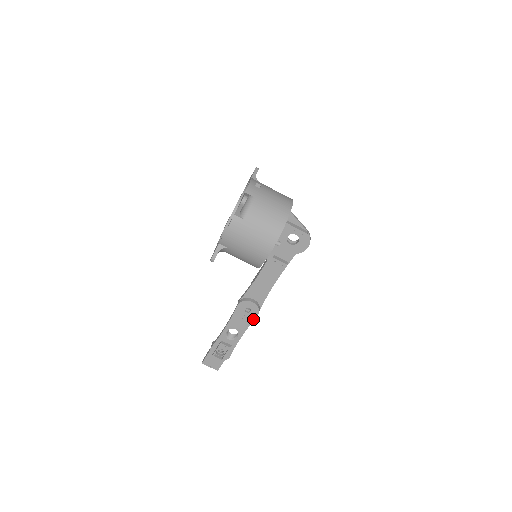
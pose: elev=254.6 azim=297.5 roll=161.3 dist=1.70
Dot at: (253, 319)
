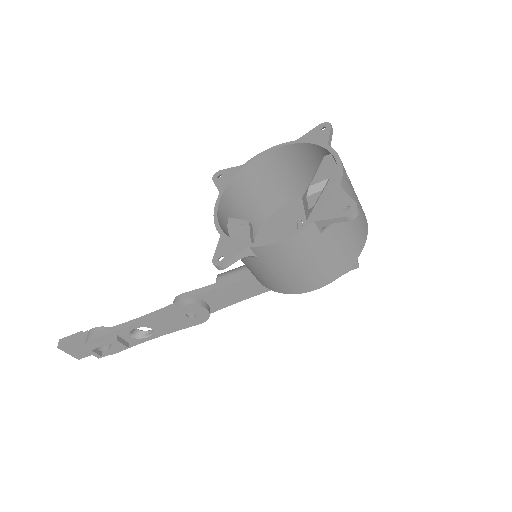
Dot at: (189, 326)
